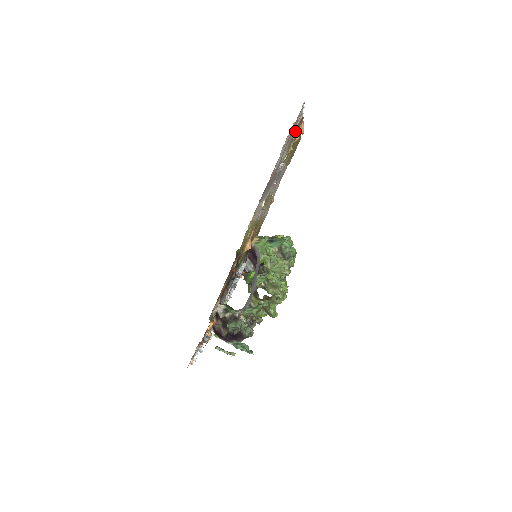
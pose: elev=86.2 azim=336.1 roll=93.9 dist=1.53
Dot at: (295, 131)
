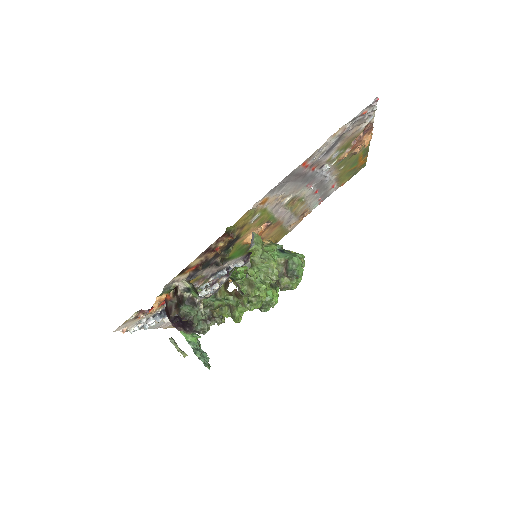
Dot at: (356, 134)
